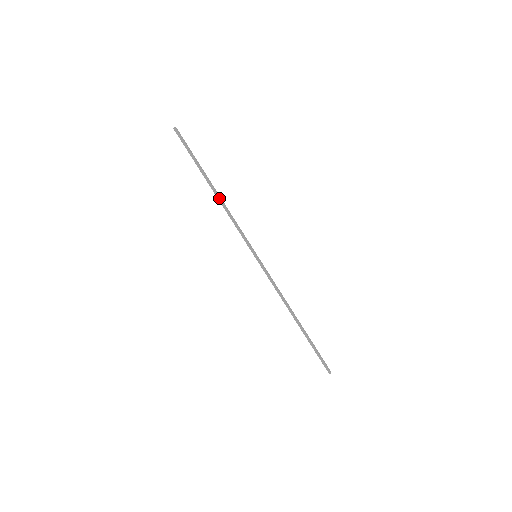
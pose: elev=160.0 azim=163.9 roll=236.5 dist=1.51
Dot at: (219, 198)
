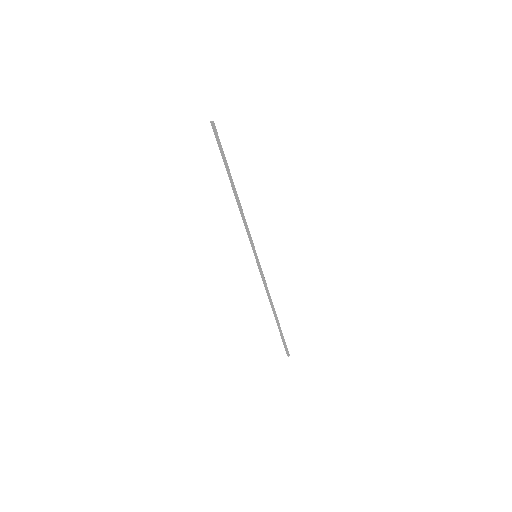
Dot at: (237, 199)
